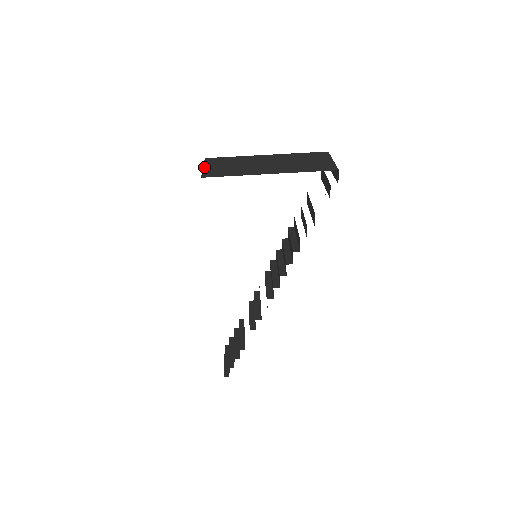
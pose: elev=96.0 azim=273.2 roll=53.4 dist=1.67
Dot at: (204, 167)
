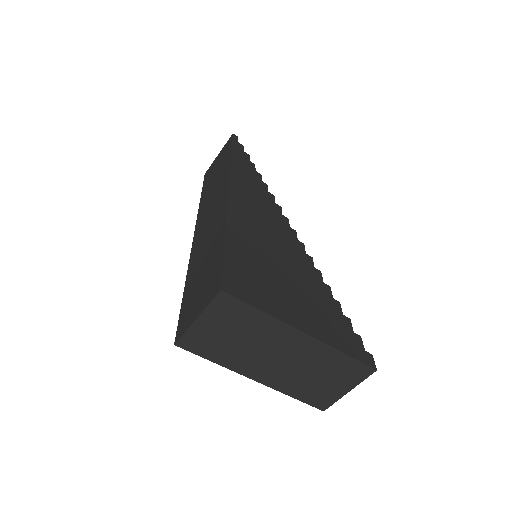
Dot at: (198, 320)
